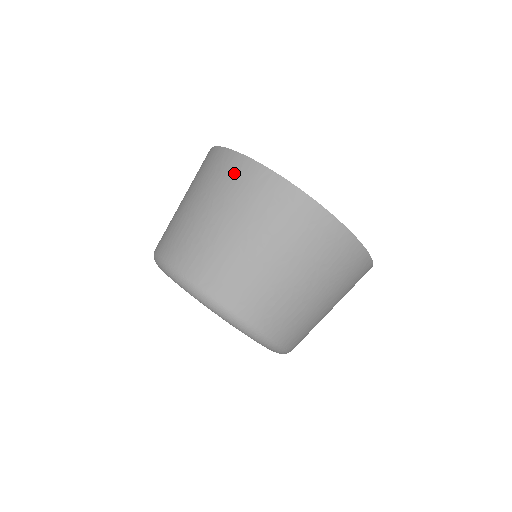
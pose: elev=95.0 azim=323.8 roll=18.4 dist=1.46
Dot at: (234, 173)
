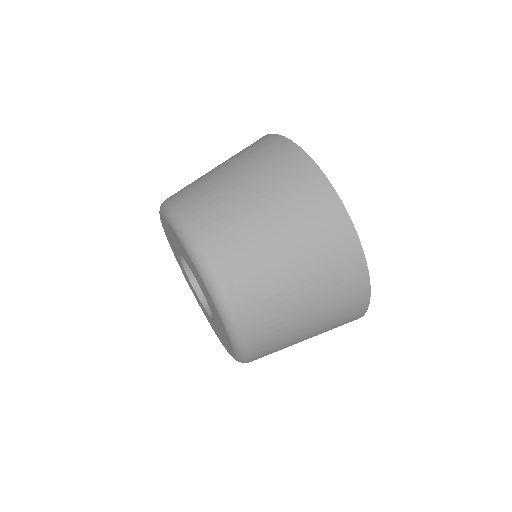
Dot at: (284, 159)
